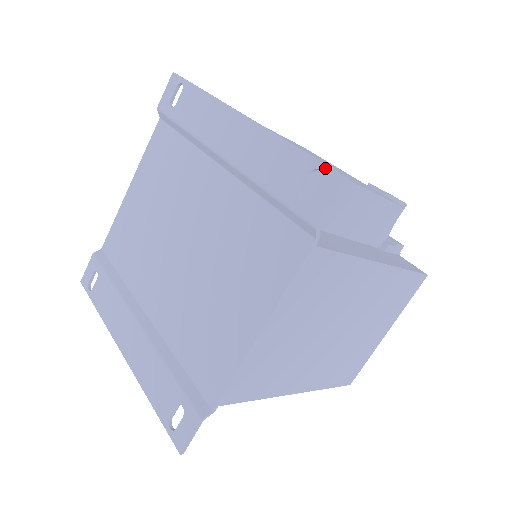
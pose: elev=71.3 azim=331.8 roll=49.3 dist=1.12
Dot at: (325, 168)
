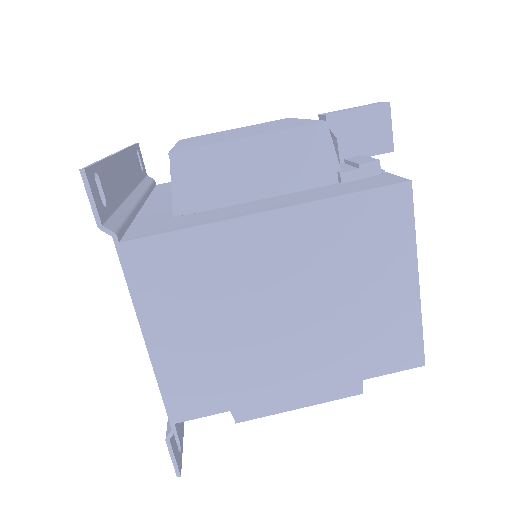
Dot at: occluded
